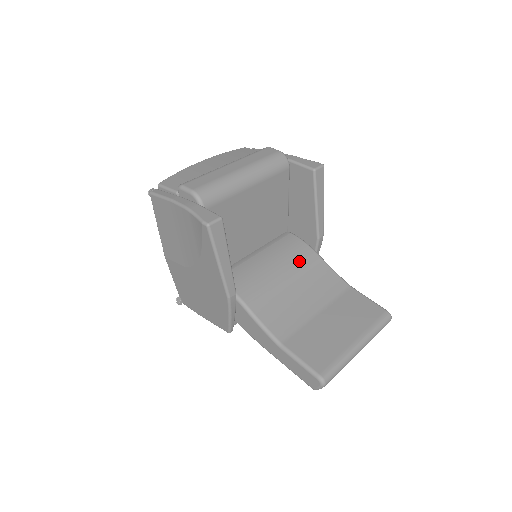
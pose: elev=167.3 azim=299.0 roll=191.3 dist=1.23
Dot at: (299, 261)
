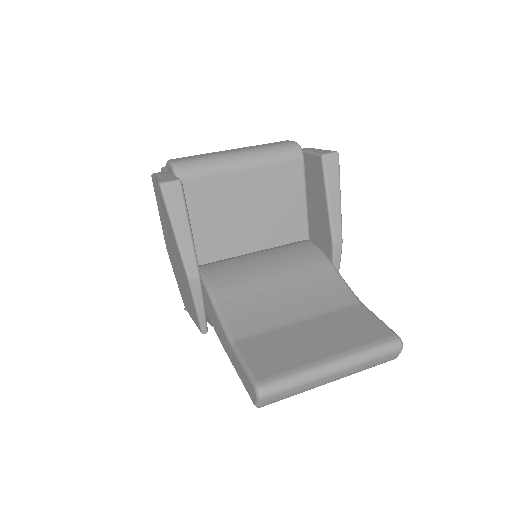
Dot at: (302, 265)
